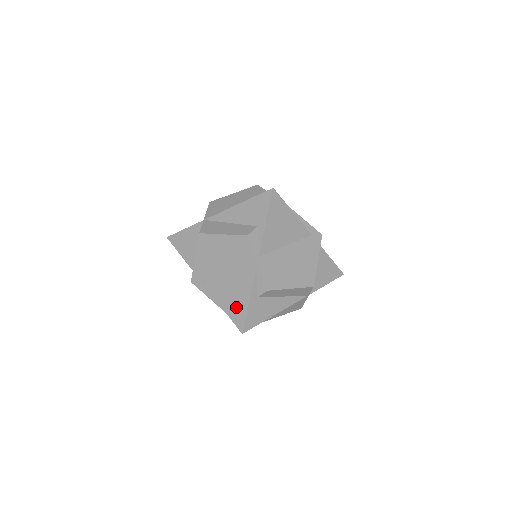
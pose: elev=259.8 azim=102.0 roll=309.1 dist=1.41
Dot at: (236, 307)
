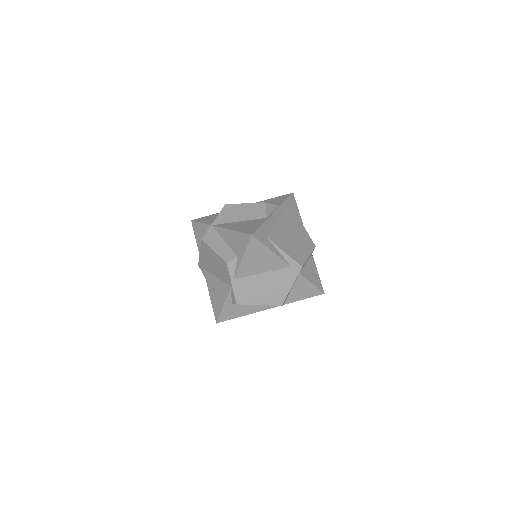
Dot at: (217, 303)
